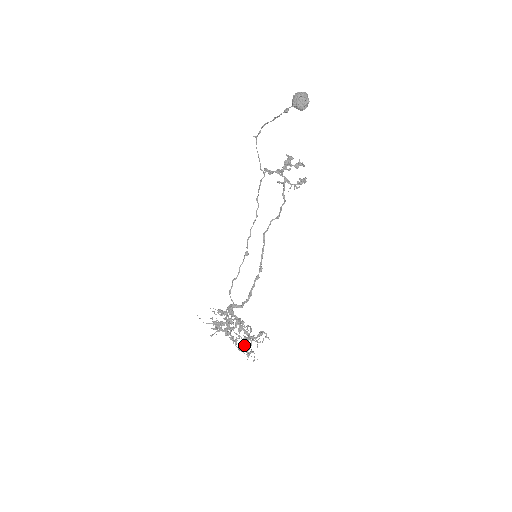
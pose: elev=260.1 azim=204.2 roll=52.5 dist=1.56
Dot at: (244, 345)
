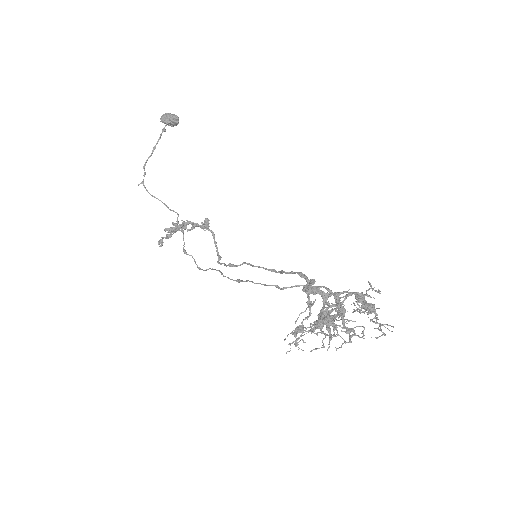
Dot at: (370, 304)
